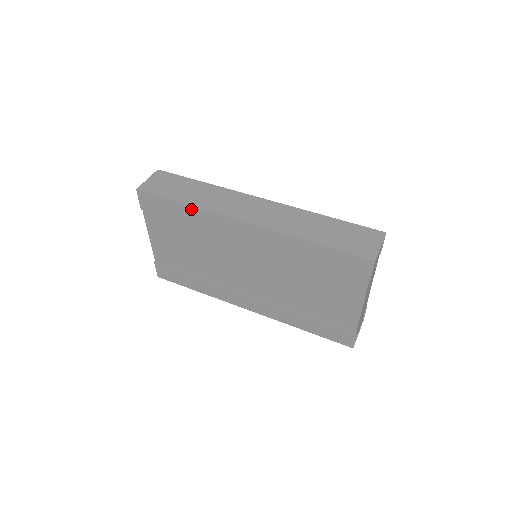
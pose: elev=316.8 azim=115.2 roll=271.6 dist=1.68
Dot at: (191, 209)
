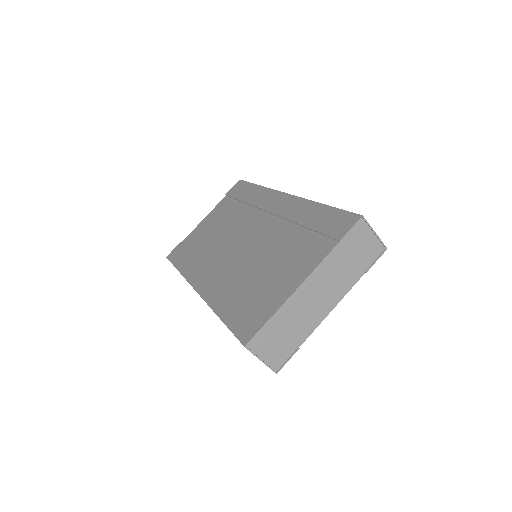
Dot at: (259, 189)
